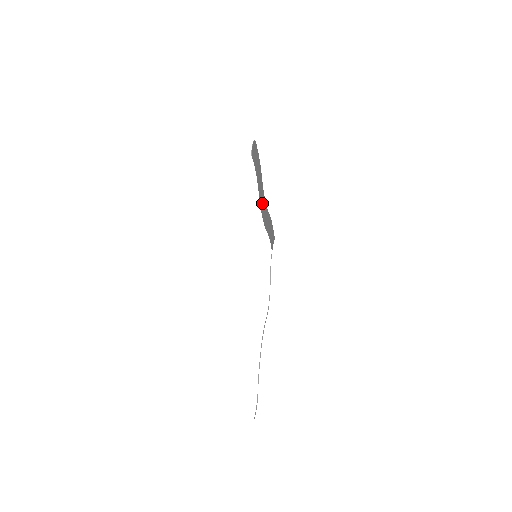
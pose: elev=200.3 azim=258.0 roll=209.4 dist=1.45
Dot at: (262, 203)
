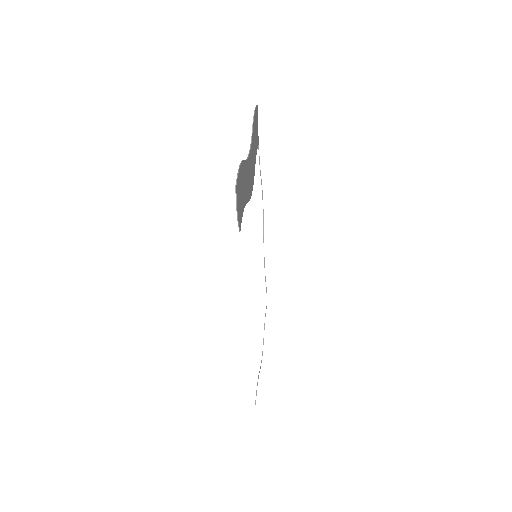
Dot at: (249, 180)
